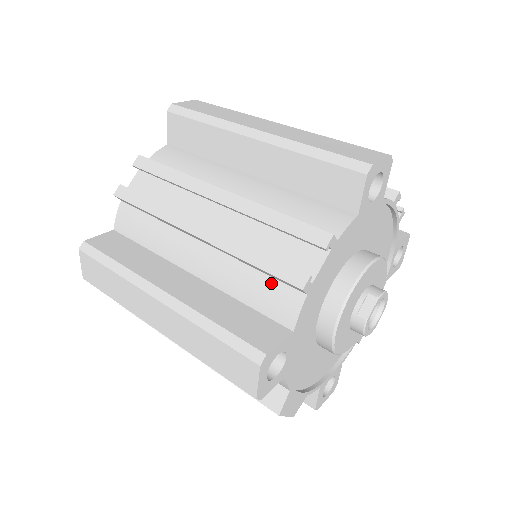
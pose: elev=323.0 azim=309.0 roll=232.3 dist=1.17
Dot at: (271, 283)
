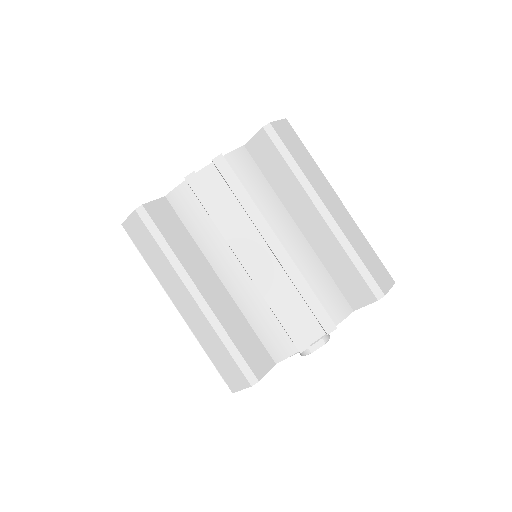
Dot at: (279, 329)
